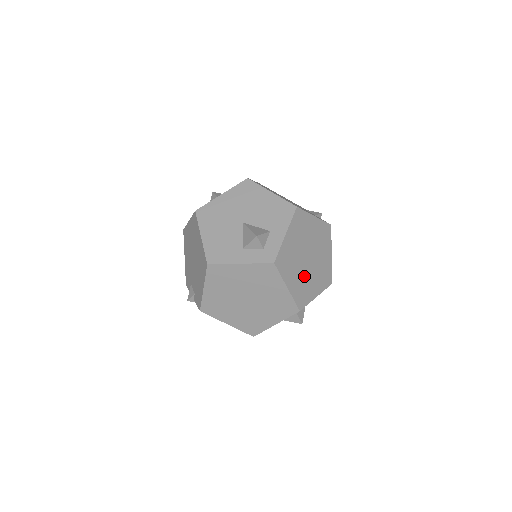
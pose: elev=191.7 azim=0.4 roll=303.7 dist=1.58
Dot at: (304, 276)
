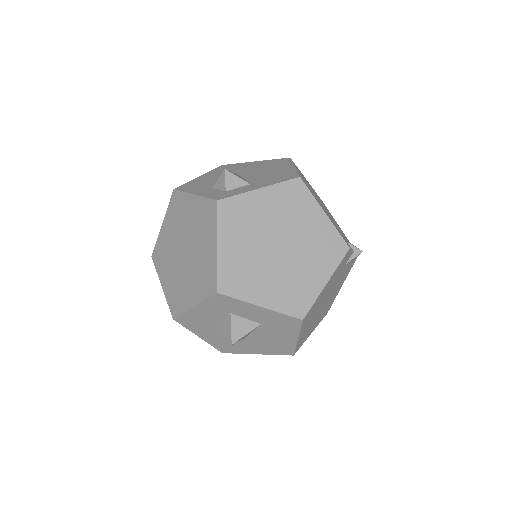
Dot at: (256, 261)
